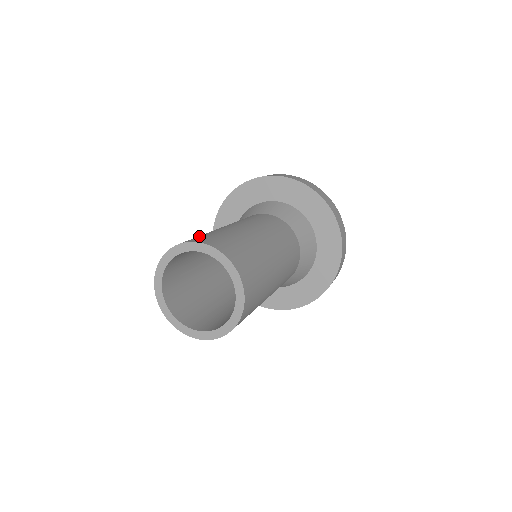
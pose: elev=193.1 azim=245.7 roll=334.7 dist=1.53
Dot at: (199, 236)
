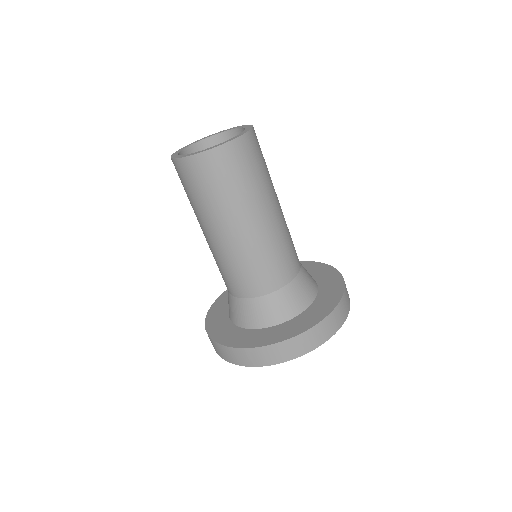
Dot at: occluded
